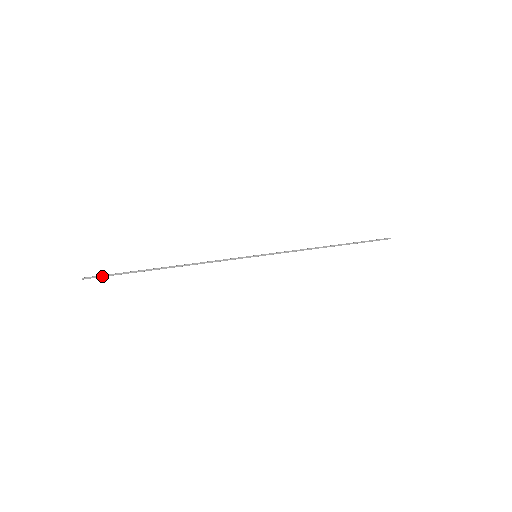
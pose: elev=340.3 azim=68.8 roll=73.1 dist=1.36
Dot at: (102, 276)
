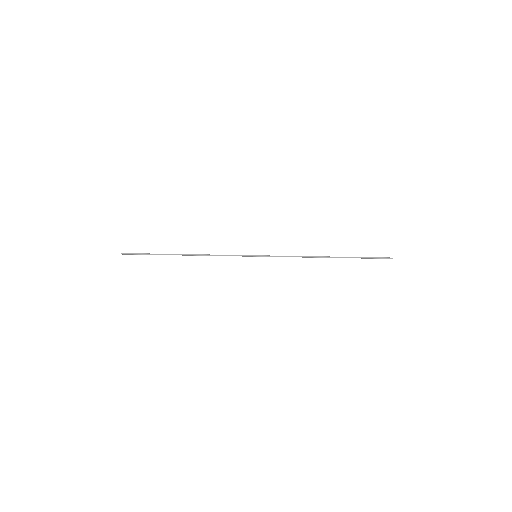
Dot at: (134, 254)
